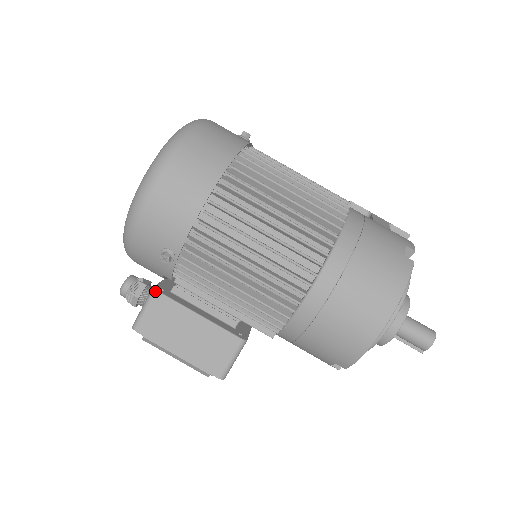
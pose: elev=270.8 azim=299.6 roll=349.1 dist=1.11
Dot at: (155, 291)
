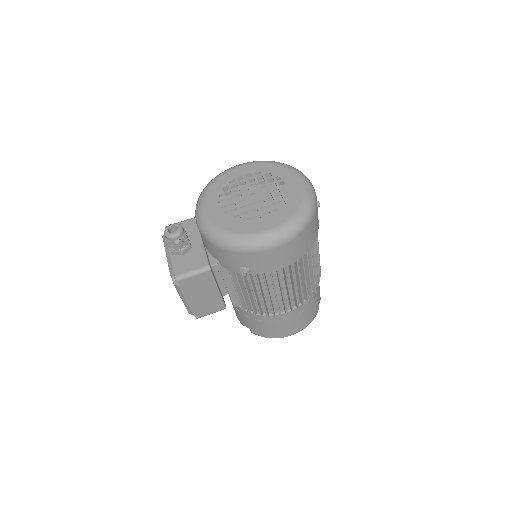
Dot at: (210, 270)
